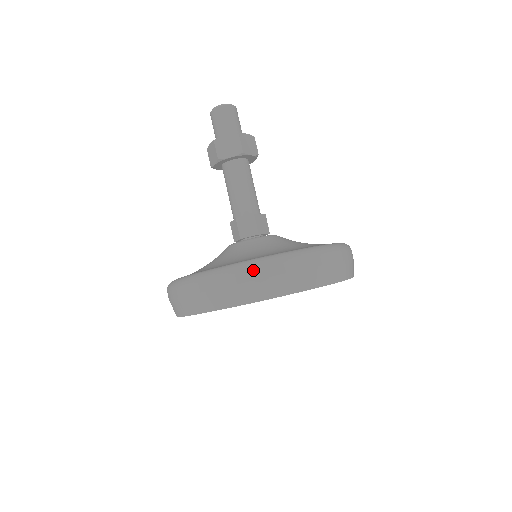
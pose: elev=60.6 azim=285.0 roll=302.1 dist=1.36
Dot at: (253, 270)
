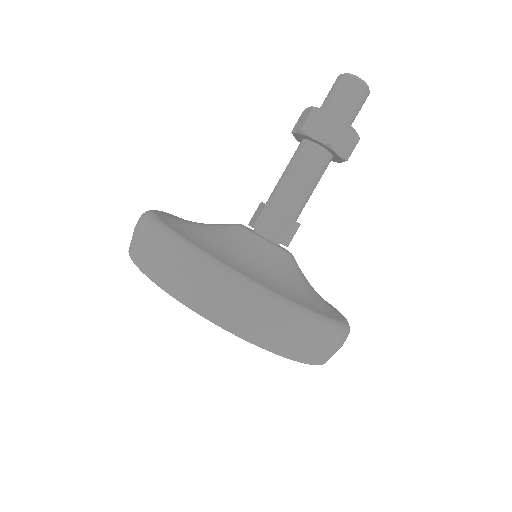
Dot at: (214, 276)
